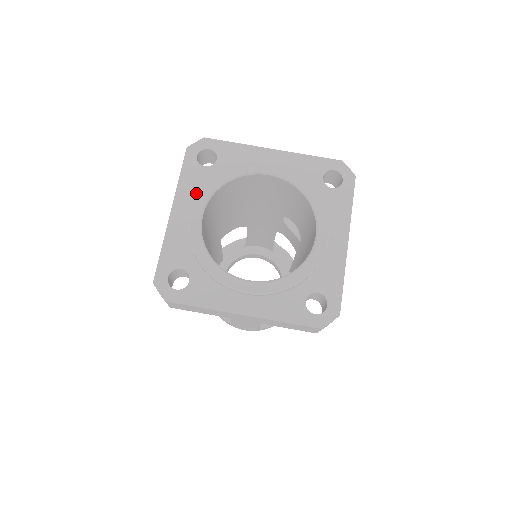
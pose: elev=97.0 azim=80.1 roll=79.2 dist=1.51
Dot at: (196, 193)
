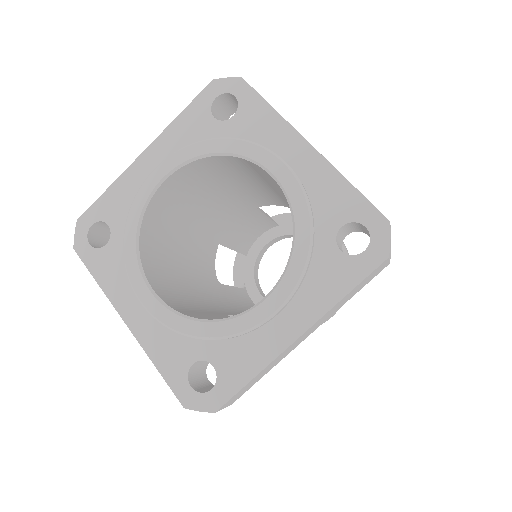
Dot at: (181, 146)
